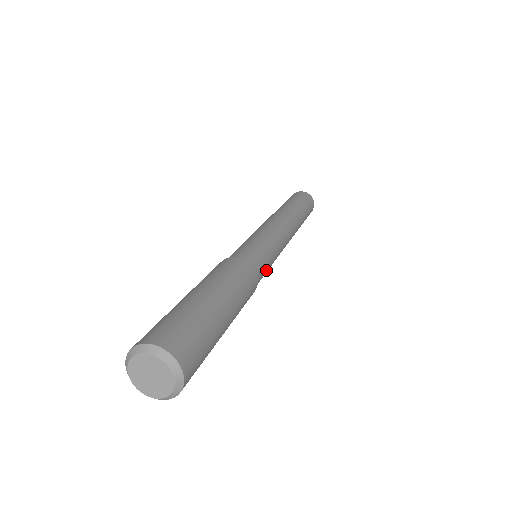
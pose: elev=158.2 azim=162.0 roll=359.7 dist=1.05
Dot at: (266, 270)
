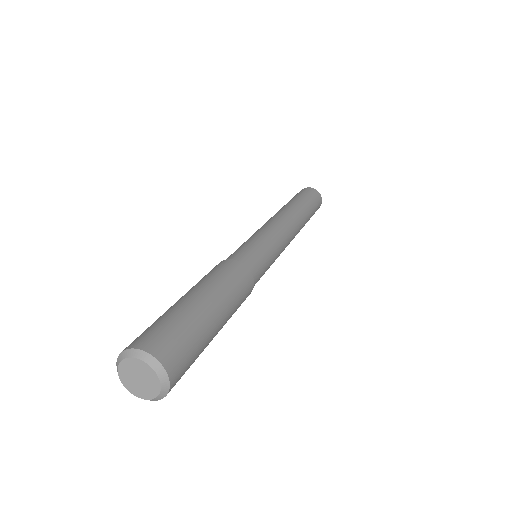
Dot at: occluded
